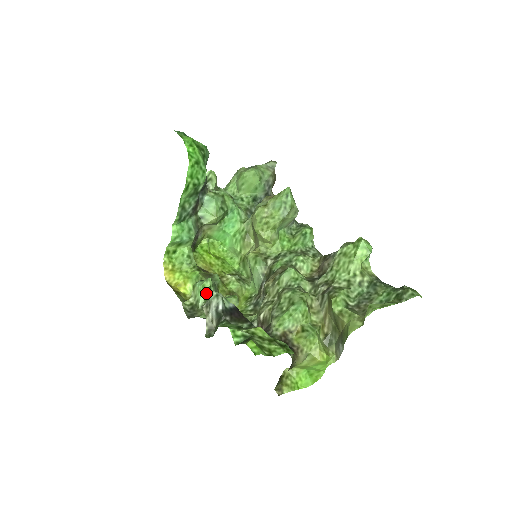
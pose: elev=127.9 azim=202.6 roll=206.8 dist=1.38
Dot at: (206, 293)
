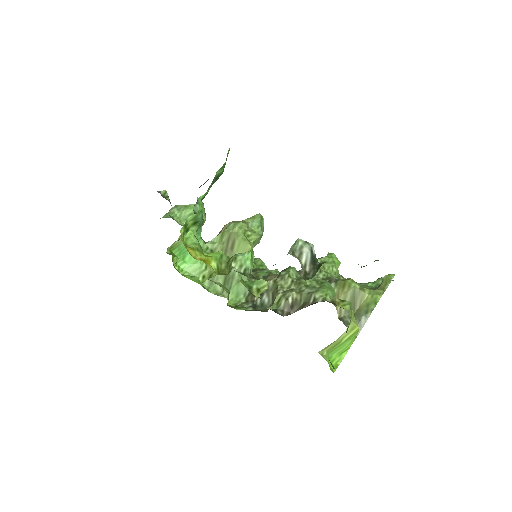
Dot at: occluded
